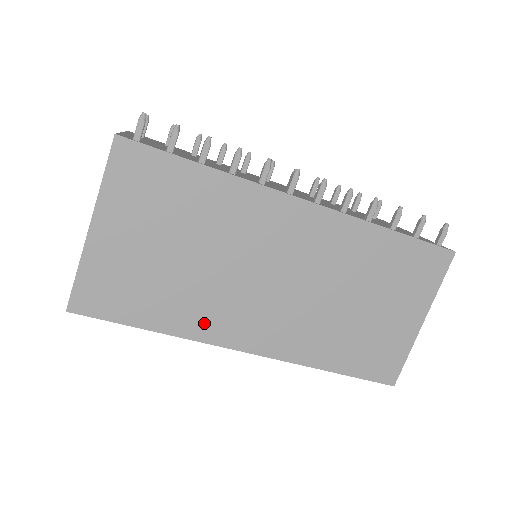
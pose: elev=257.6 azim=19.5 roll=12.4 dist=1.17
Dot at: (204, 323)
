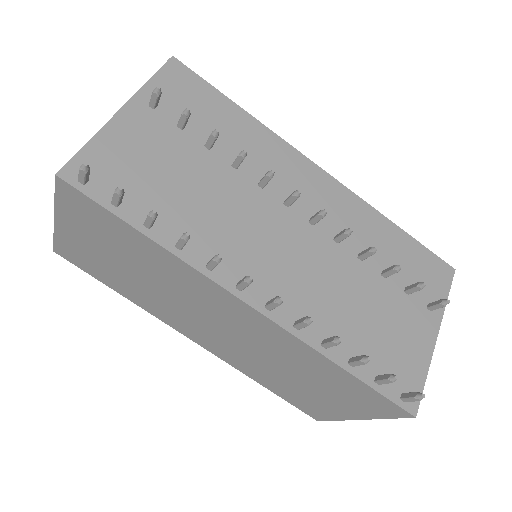
Dot at: (156, 311)
